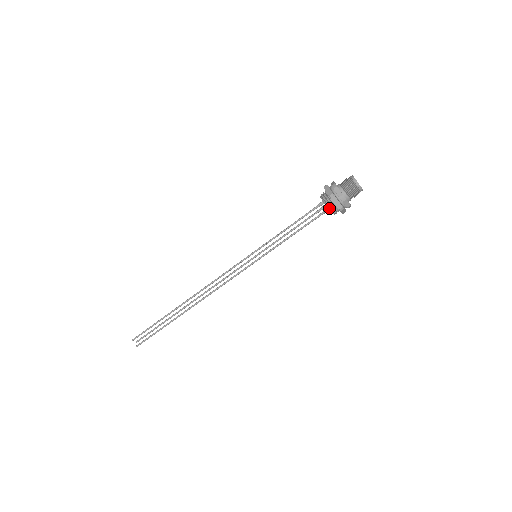
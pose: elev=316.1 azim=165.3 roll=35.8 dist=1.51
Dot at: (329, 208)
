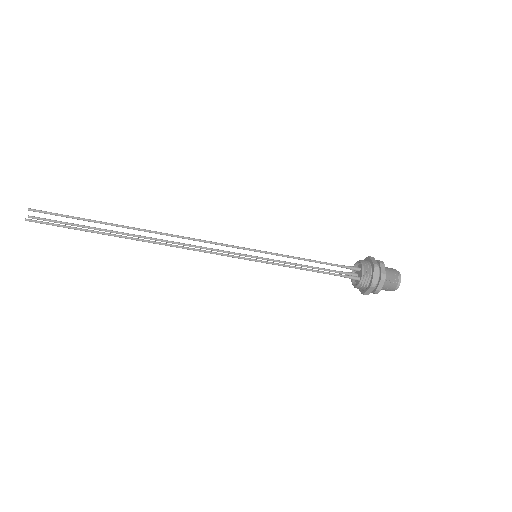
Dot at: (363, 275)
